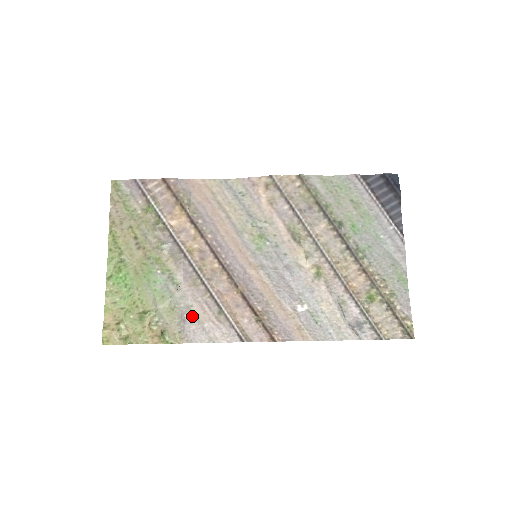
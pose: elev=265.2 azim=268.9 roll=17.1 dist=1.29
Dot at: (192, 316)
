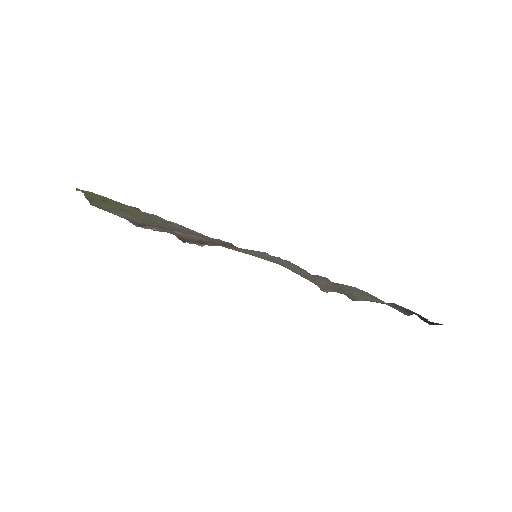
Dot at: occluded
